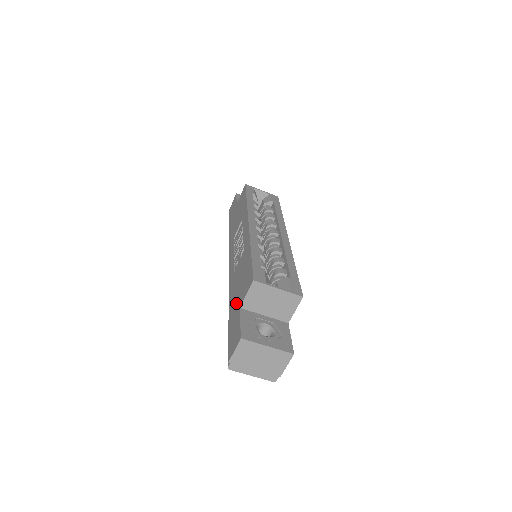
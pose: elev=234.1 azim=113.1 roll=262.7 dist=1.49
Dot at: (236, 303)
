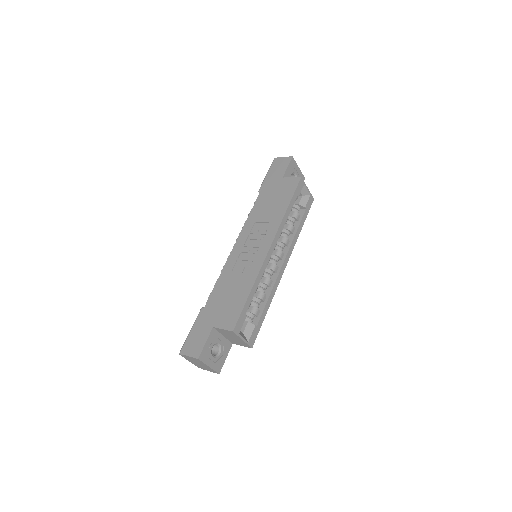
Dot at: (214, 314)
